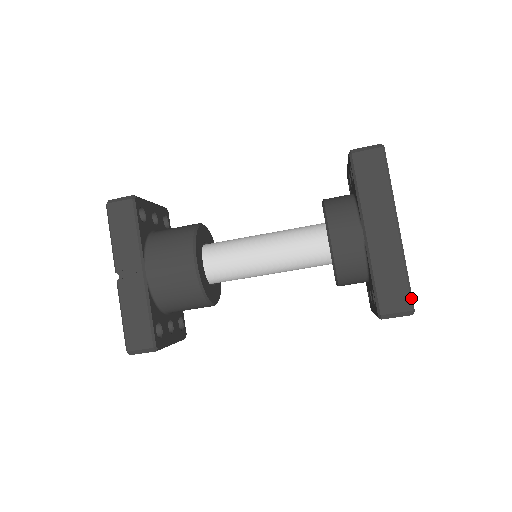
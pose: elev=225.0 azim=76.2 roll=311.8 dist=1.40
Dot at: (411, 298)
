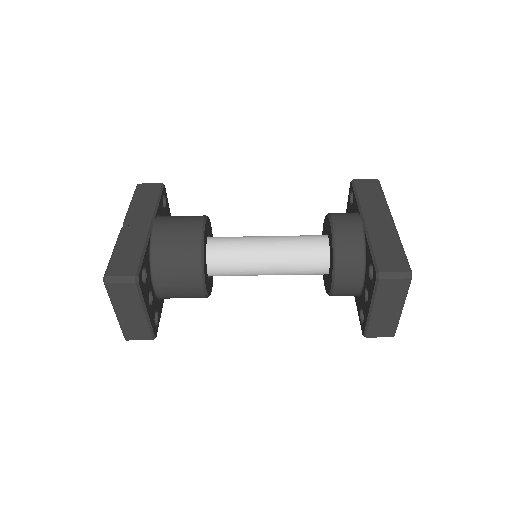
Dot at: (408, 264)
